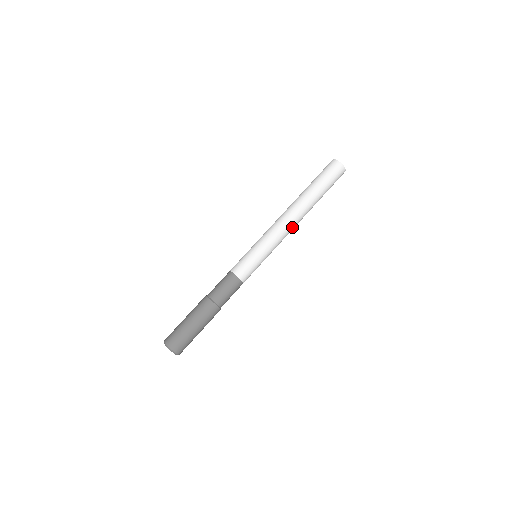
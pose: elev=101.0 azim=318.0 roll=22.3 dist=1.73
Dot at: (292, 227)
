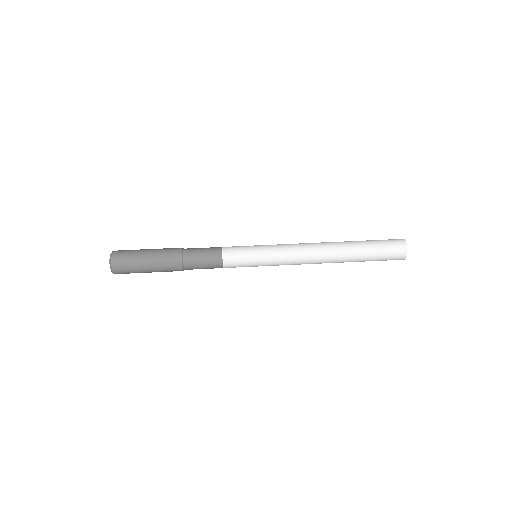
Dot at: (310, 263)
